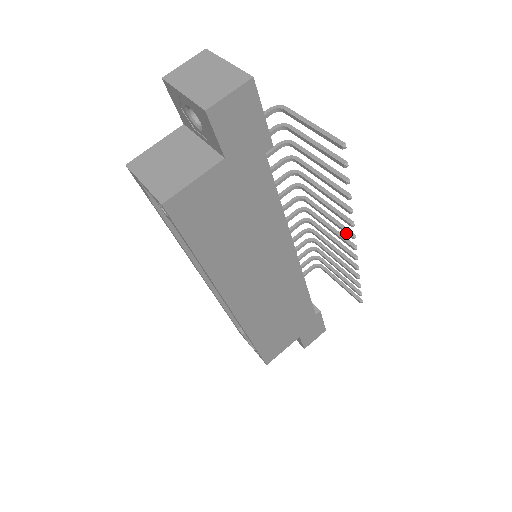
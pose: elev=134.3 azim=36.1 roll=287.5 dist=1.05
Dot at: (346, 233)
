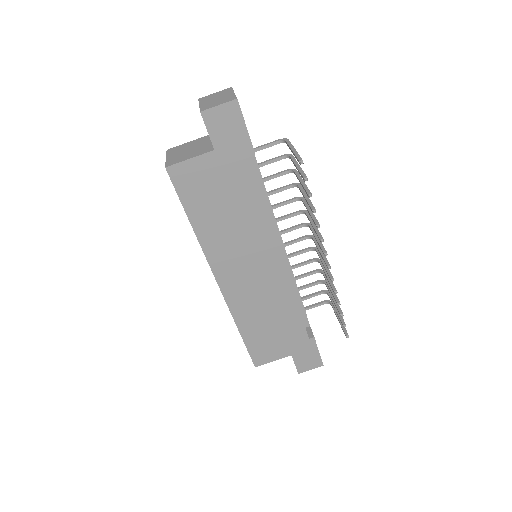
Dot at: (322, 251)
